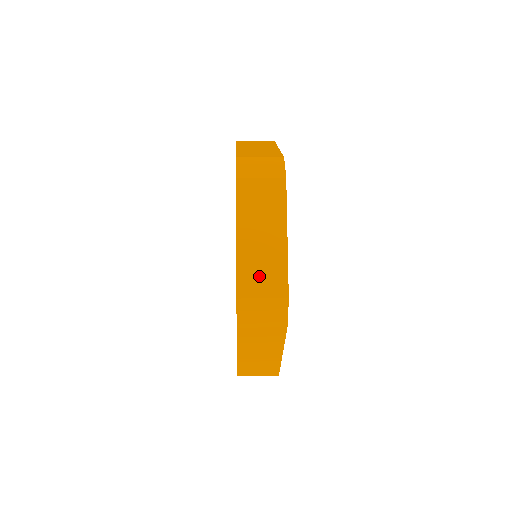
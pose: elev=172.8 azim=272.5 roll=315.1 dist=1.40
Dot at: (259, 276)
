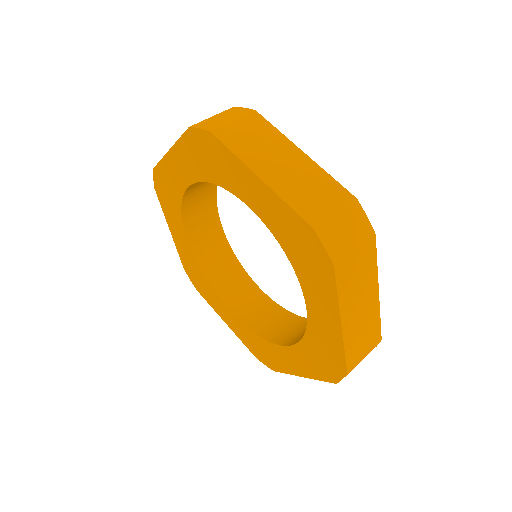
Dot at: occluded
